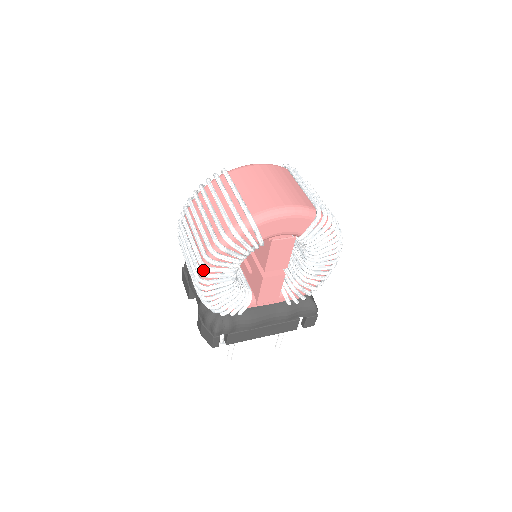
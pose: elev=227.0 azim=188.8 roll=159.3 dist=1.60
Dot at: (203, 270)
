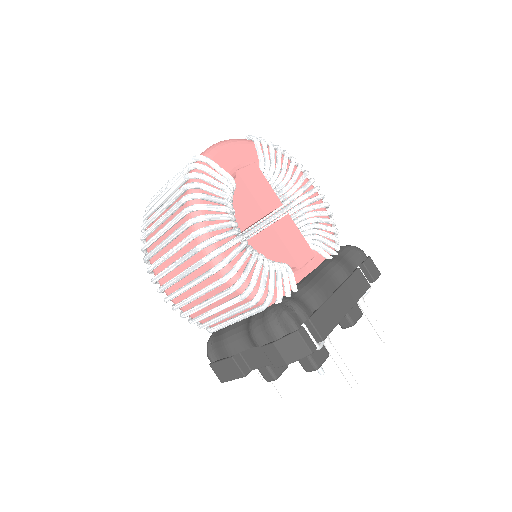
Dot at: (203, 242)
